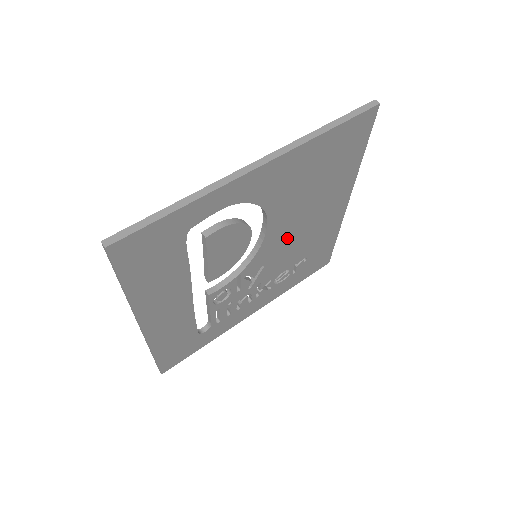
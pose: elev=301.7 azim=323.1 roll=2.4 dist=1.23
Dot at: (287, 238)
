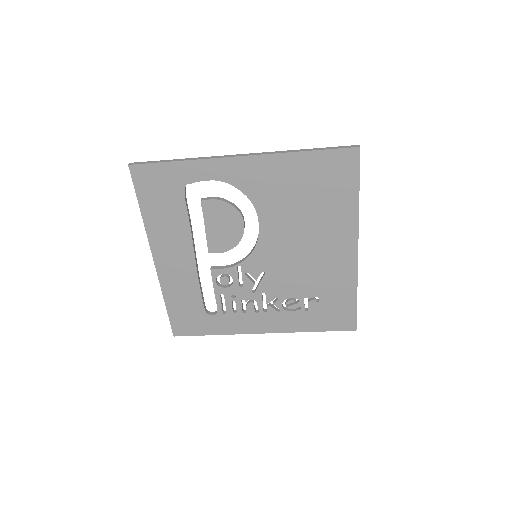
Dot at: (286, 253)
